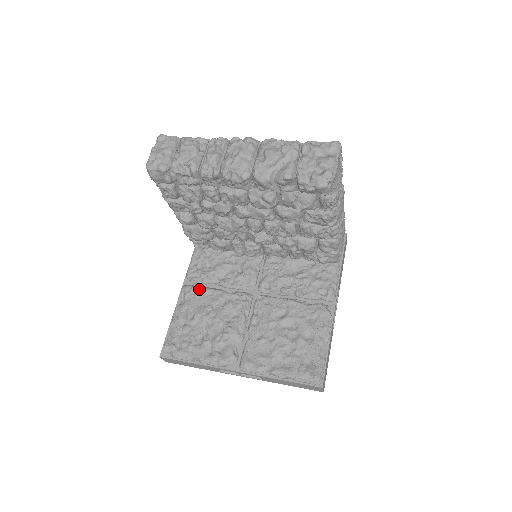
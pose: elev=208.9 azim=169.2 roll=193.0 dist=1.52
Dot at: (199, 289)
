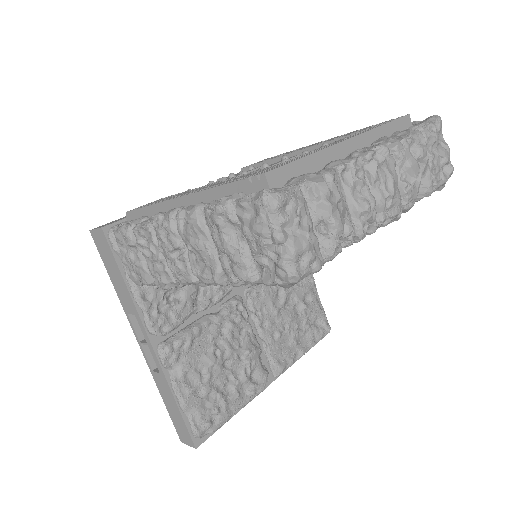
Dot at: (188, 338)
